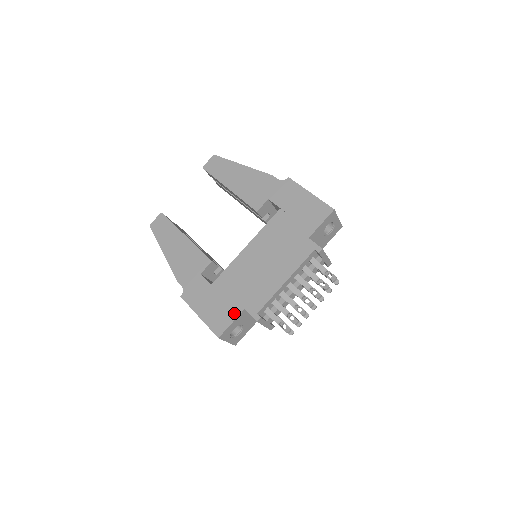
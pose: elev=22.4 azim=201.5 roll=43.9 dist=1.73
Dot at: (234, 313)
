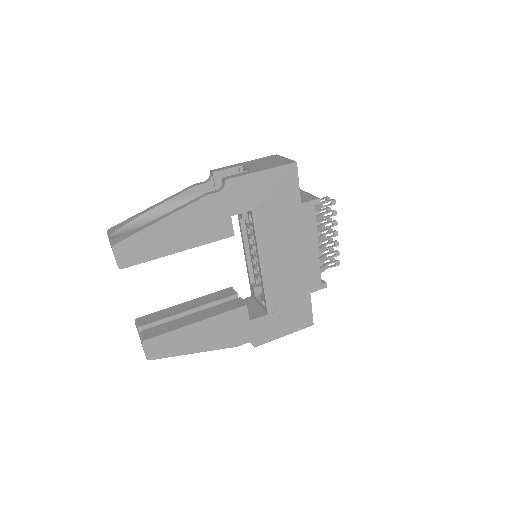
Dot at: (307, 304)
